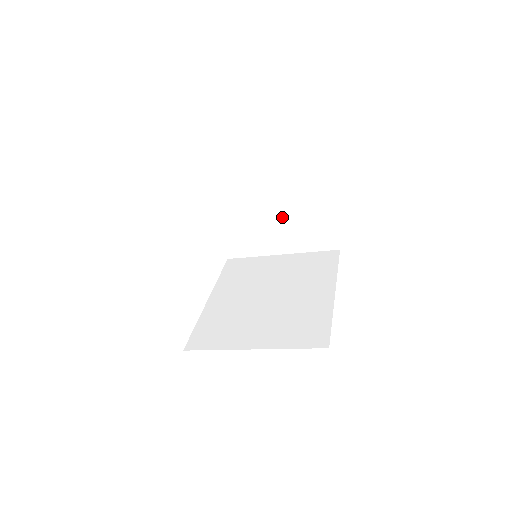
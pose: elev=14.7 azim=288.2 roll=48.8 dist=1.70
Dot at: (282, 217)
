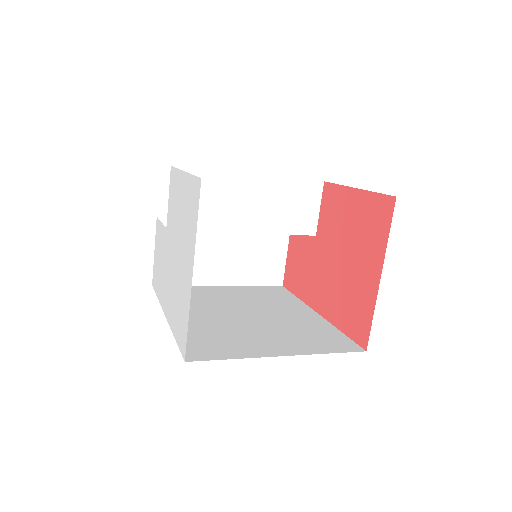
Dot at: (275, 222)
